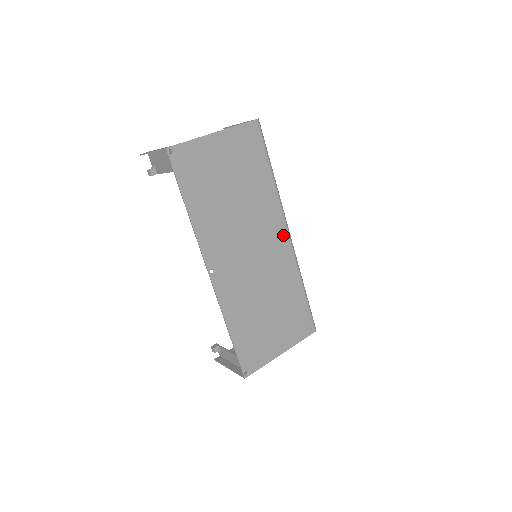
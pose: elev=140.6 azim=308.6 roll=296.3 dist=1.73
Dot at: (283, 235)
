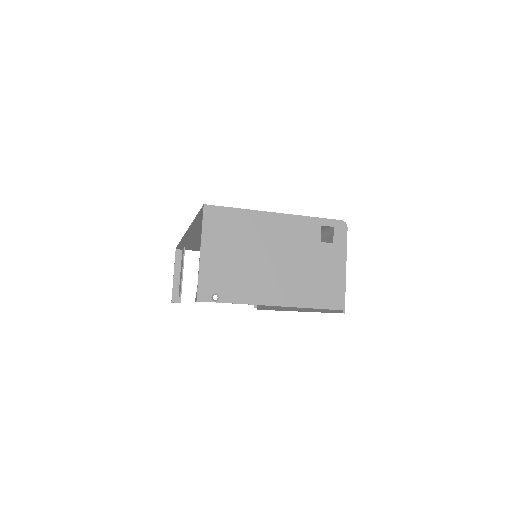
Dot at: occluded
